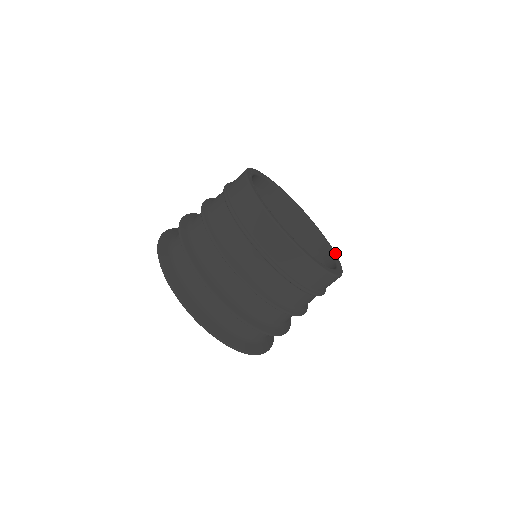
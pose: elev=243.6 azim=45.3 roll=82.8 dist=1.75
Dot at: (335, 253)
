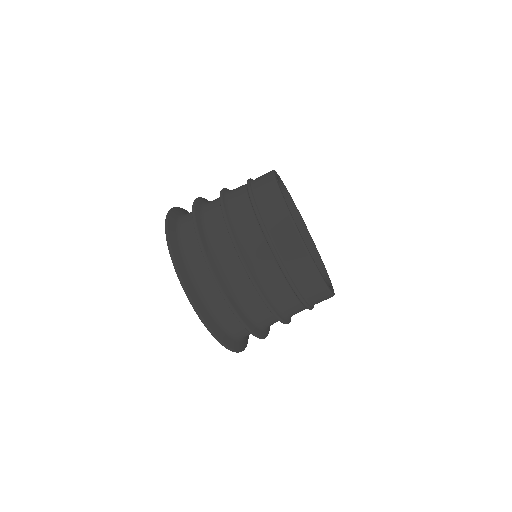
Dot at: occluded
